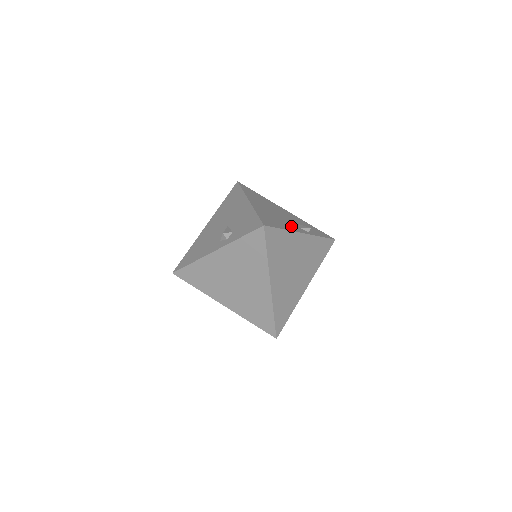
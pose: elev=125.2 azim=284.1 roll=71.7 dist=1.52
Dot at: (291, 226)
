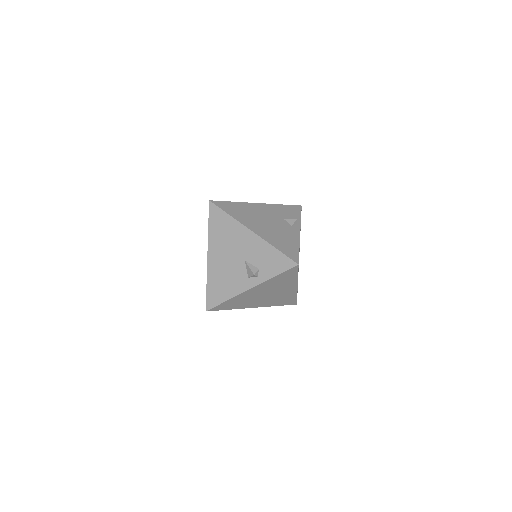
Dot at: (291, 233)
